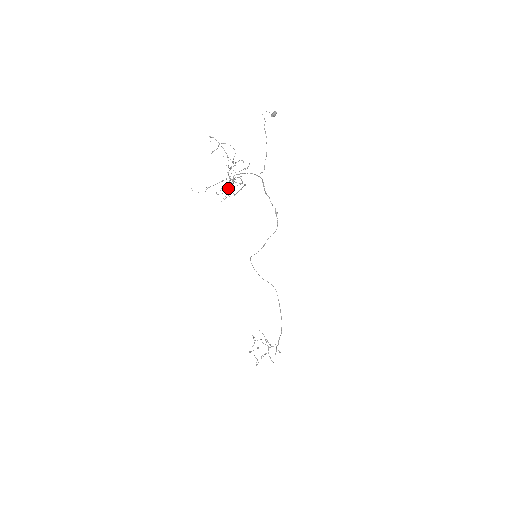
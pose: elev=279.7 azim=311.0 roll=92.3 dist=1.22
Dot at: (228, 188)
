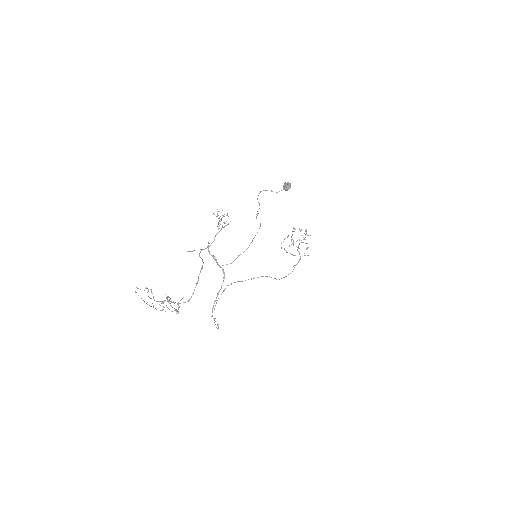
Dot at: occluded
